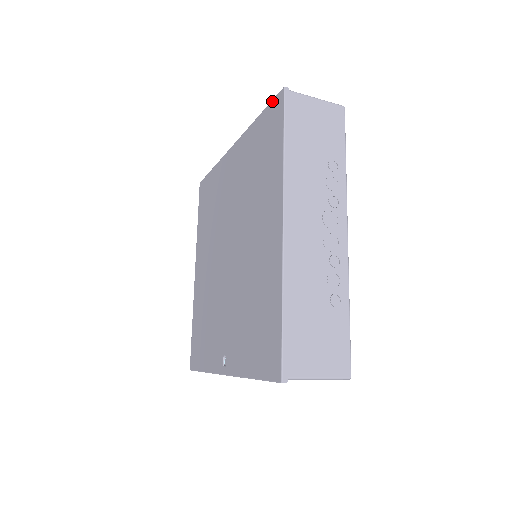
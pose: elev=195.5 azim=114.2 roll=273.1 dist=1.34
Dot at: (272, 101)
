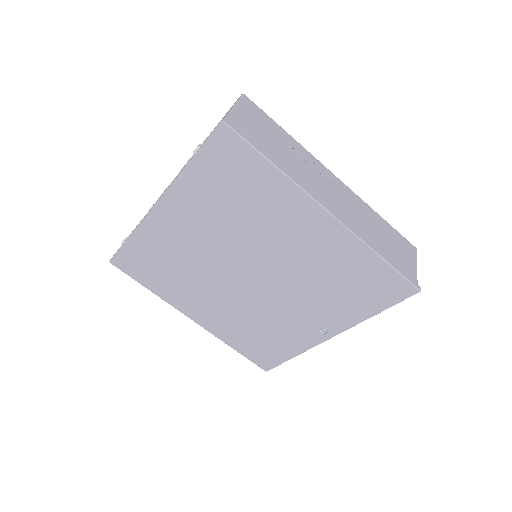
Dot at: (209, 140)
